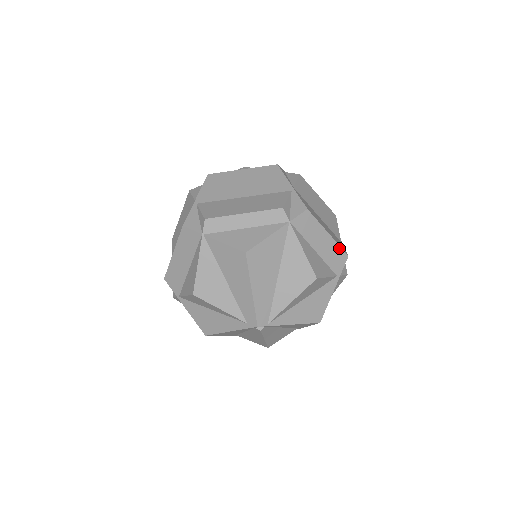
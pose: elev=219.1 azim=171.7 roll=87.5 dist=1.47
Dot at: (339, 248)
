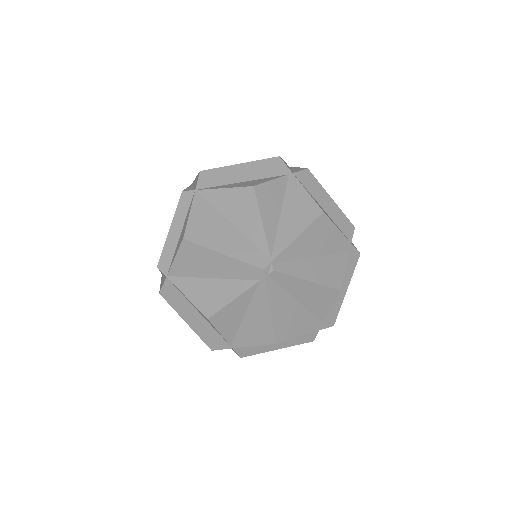
Dot at: (263, 161)
